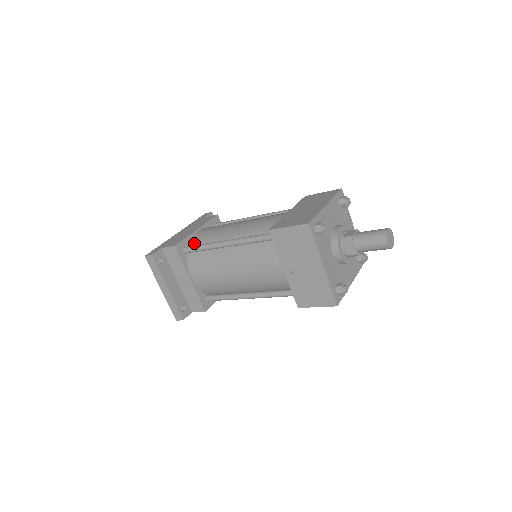
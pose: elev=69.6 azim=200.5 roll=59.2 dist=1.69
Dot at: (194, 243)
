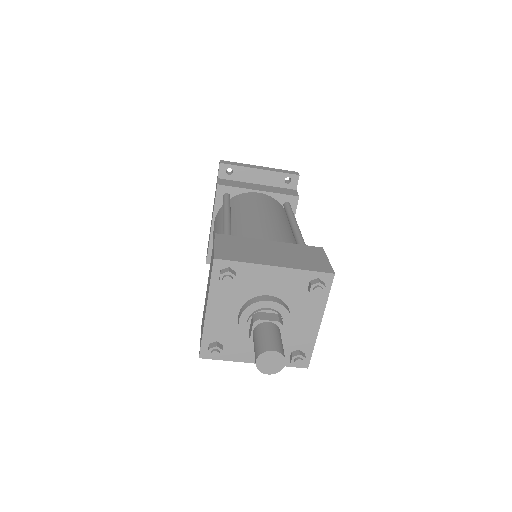
Dot at: occluded
